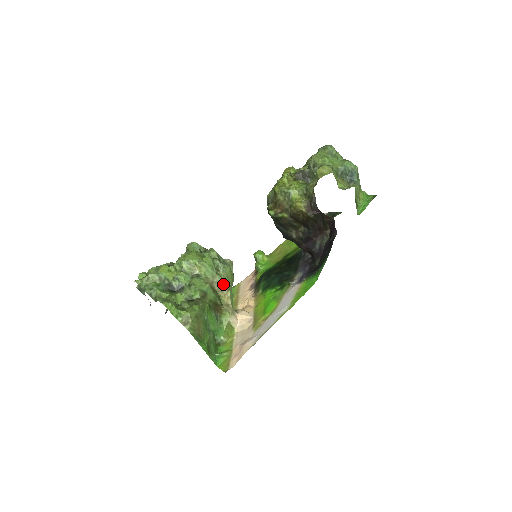
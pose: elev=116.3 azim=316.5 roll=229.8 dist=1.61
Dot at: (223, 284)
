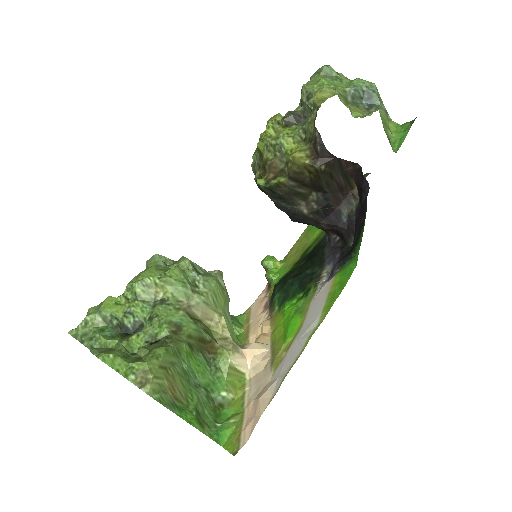
Dot at: (209, 306)
